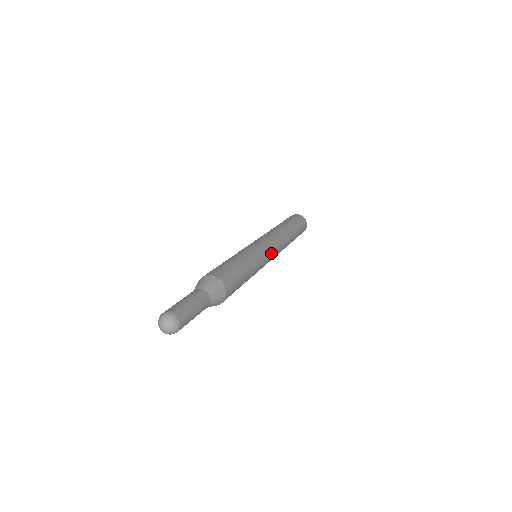
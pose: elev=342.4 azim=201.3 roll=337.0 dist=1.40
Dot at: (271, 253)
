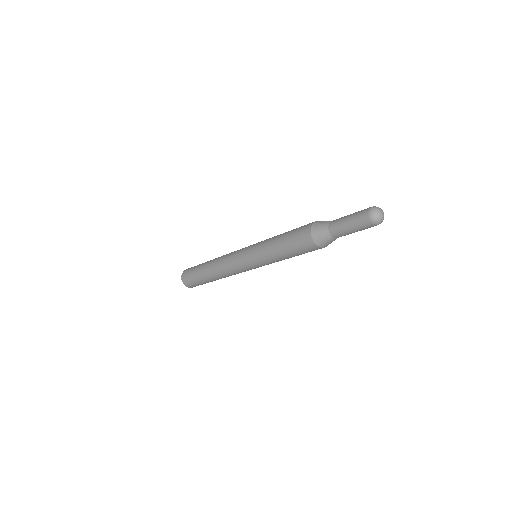
Dot at: occluded
